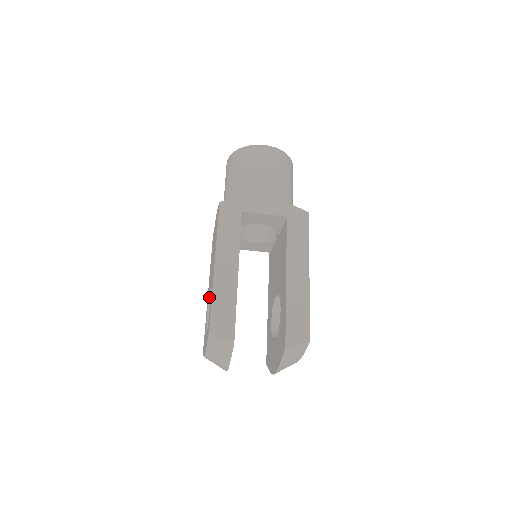
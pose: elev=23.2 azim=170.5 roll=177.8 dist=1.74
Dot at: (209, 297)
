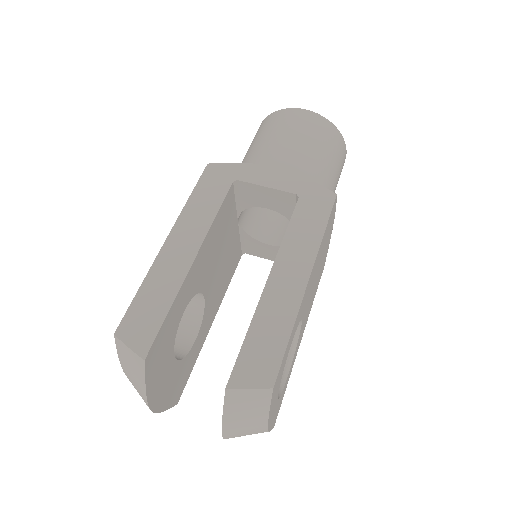
Dot at: occluded
